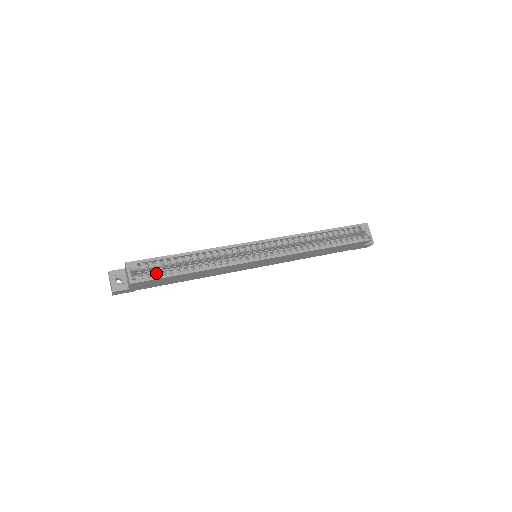
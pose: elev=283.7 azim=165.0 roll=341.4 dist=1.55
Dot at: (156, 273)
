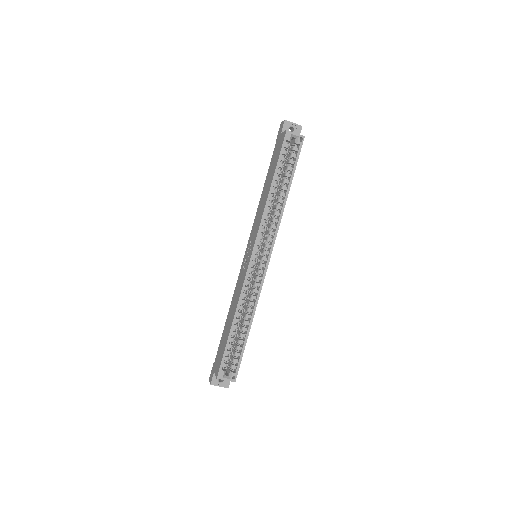
Dot at: occluded
